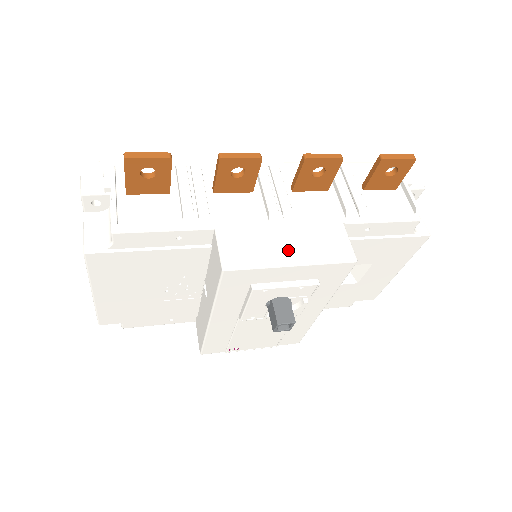
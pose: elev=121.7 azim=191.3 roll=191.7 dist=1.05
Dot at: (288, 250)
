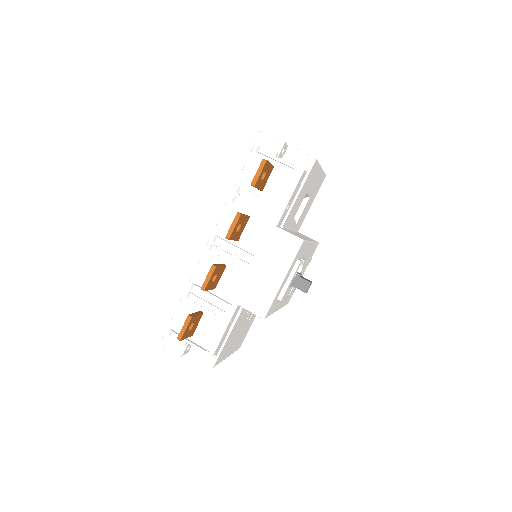
Dot at: (273, 276)
